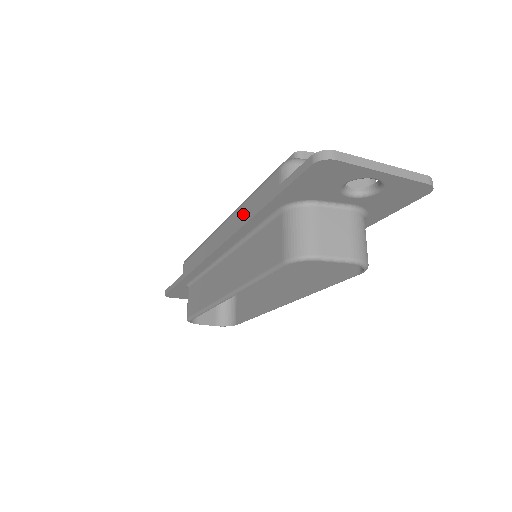
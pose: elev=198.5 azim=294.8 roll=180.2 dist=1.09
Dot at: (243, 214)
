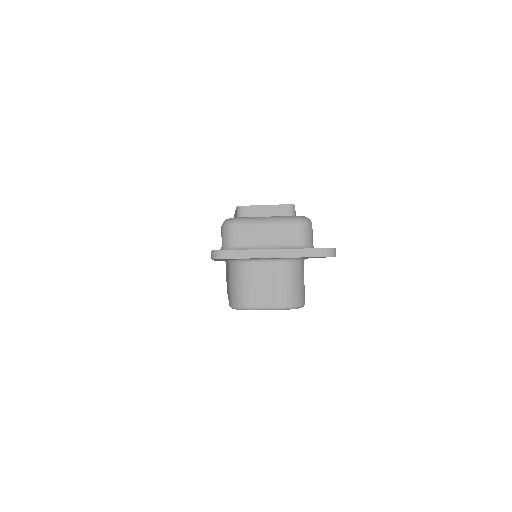
Dot at: occluded
